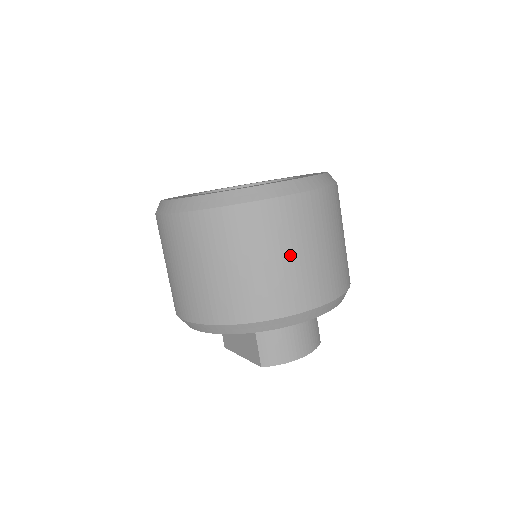
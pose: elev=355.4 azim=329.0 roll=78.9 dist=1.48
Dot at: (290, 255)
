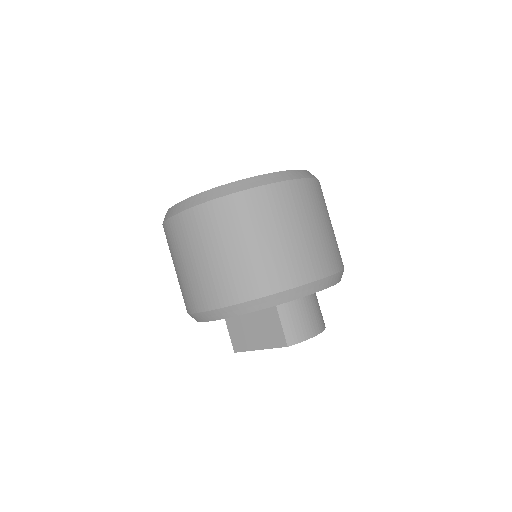
Dot at: (308, 228)
